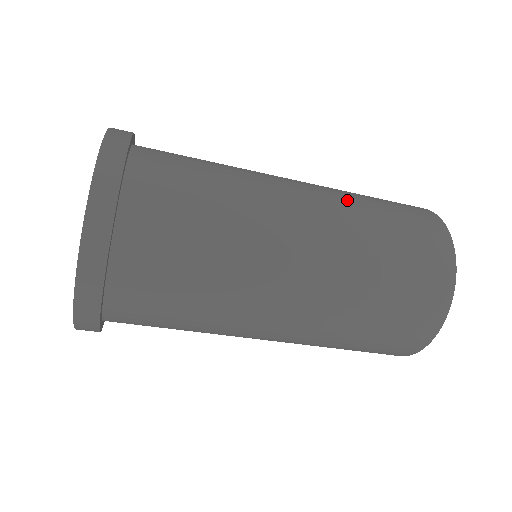
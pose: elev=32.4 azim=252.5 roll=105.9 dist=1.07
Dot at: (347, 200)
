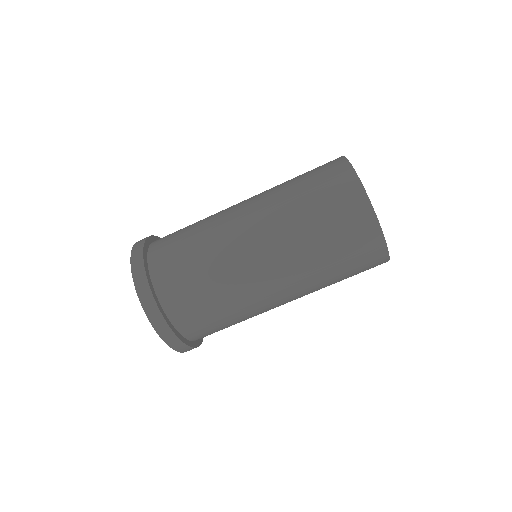
Dot at: occluded
